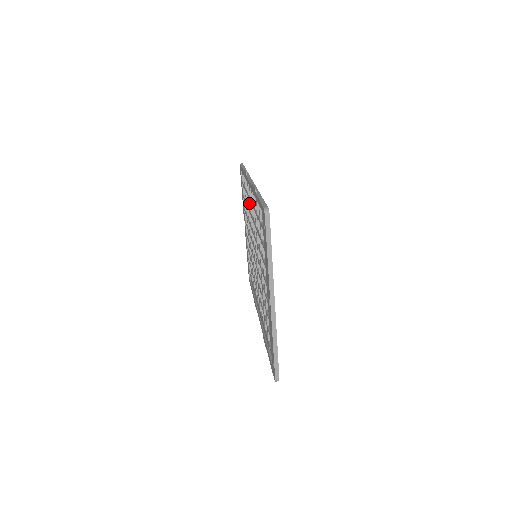
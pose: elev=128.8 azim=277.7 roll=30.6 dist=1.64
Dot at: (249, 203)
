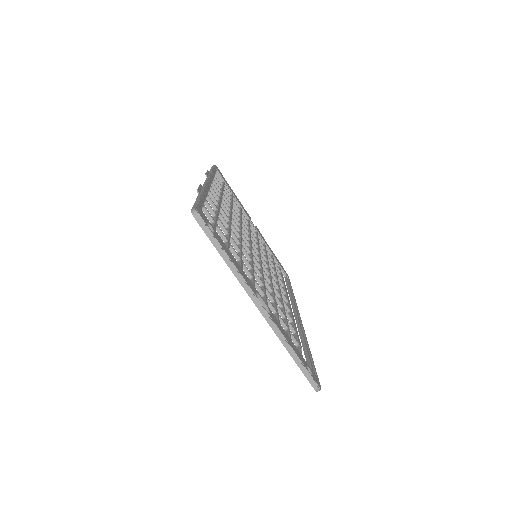
Dot at: occluded
